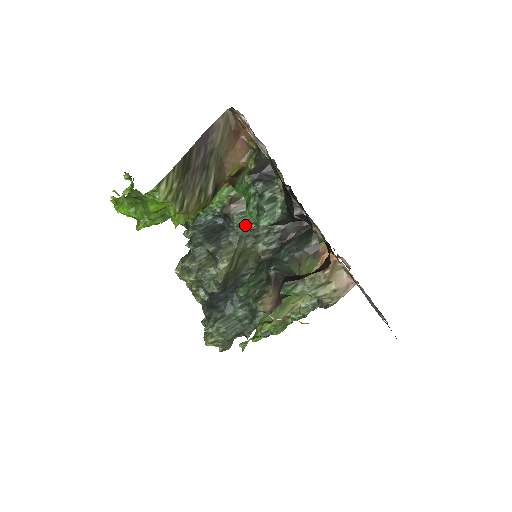
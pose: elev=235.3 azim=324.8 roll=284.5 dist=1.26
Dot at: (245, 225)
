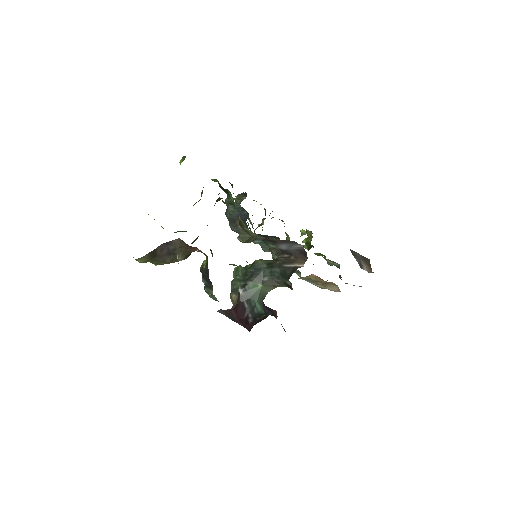
Dot at: occluded
